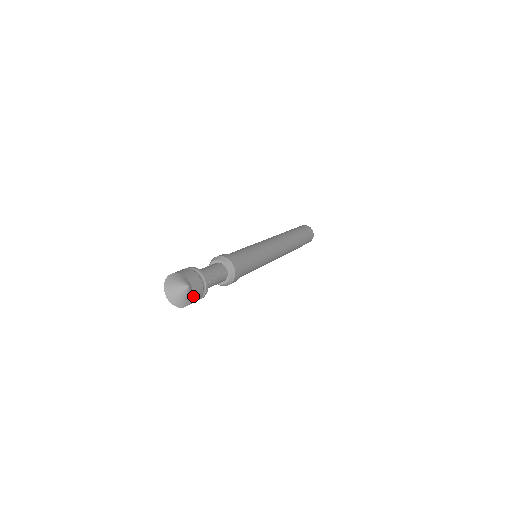
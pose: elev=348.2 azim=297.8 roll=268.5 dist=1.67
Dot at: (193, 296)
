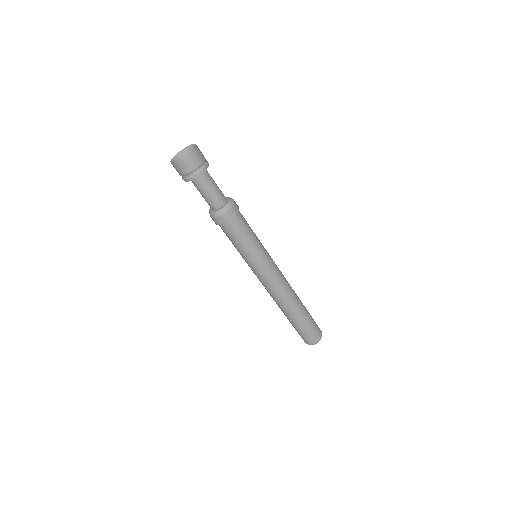
Dot at: (192, 152)
